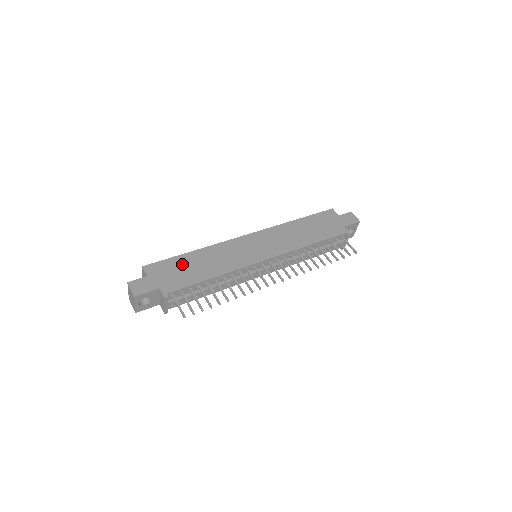
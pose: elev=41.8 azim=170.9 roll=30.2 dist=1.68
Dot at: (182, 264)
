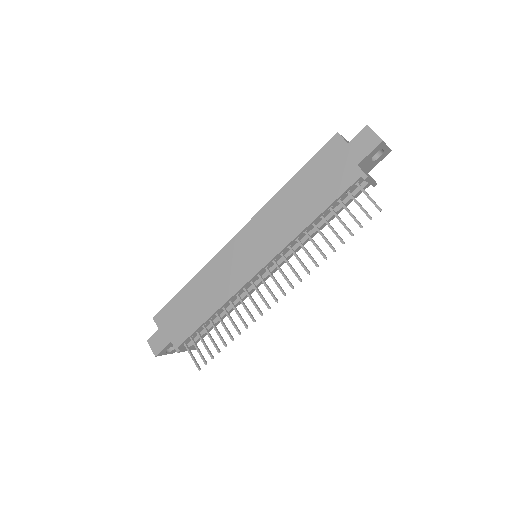
Dot at: (182, 305)
